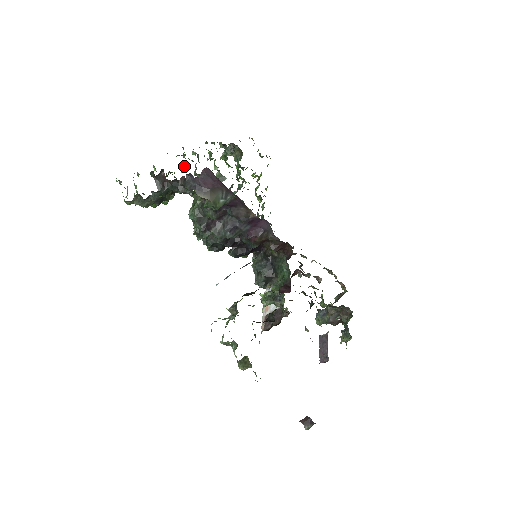
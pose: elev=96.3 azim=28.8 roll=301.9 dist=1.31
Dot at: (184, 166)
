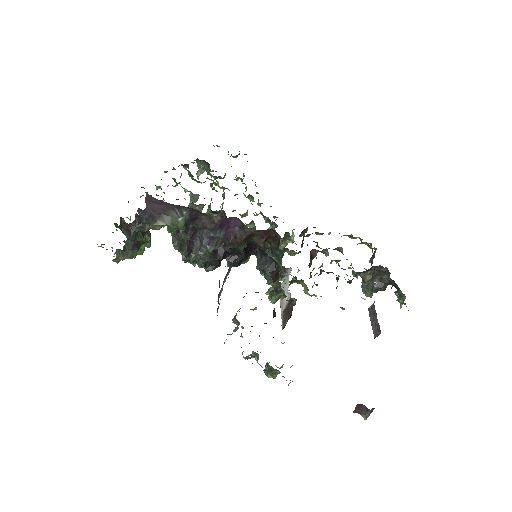
Dot at: occluded
